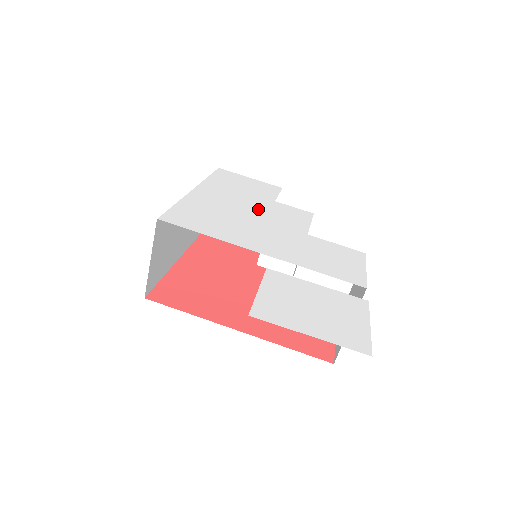
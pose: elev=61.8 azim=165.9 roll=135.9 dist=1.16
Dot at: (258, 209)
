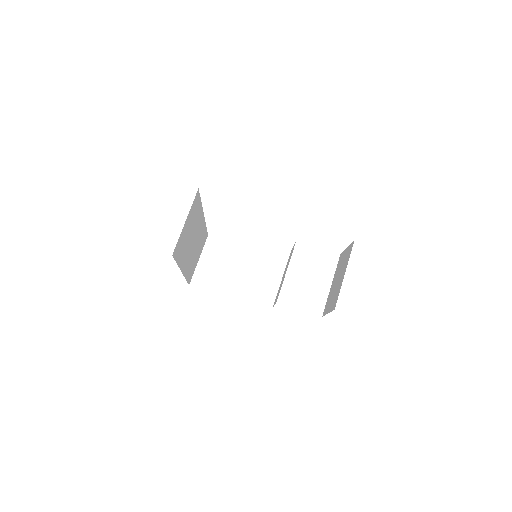
Dot at: occluded
